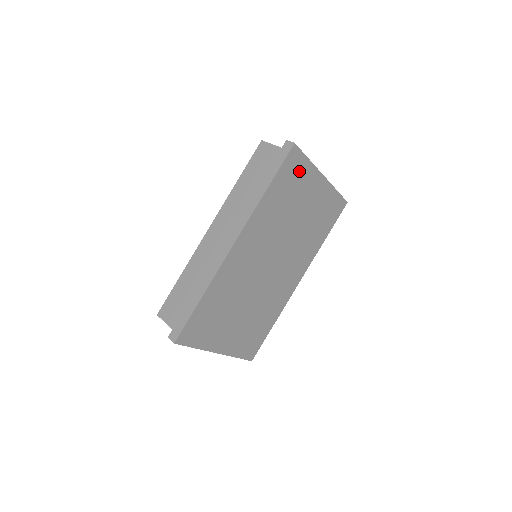
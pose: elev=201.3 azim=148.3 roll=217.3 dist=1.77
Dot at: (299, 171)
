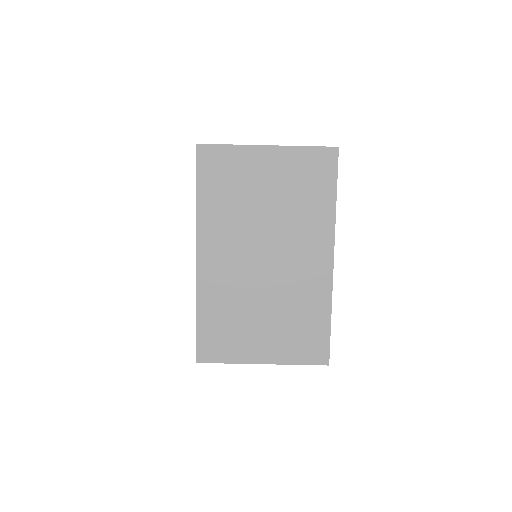
Dot at: (225, 161)
